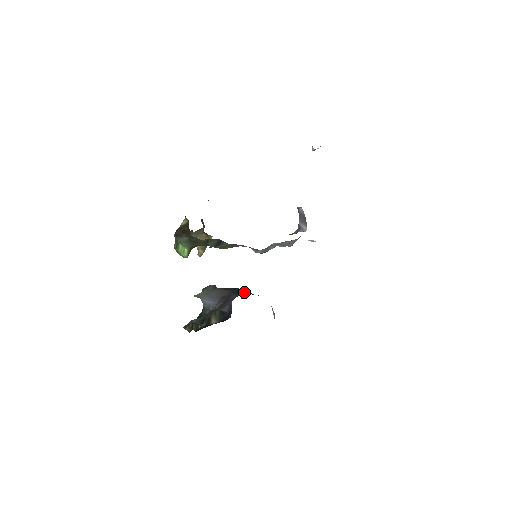
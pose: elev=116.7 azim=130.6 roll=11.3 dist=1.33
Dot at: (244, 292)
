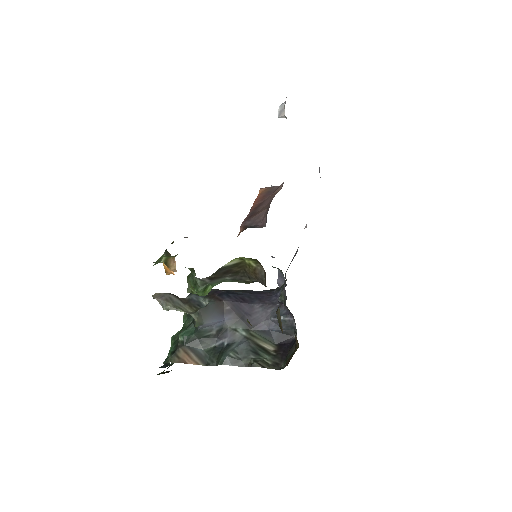
Dot at: (243, 295)
